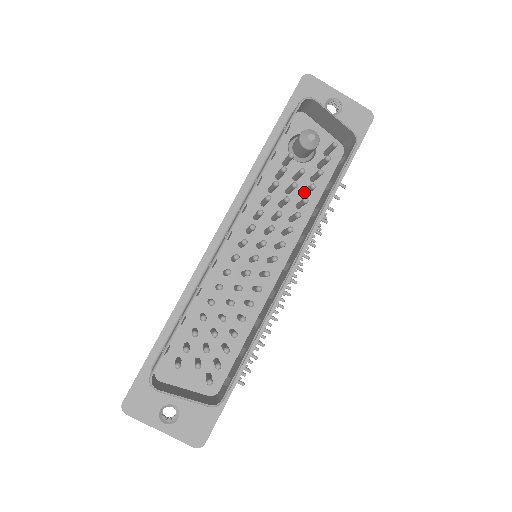
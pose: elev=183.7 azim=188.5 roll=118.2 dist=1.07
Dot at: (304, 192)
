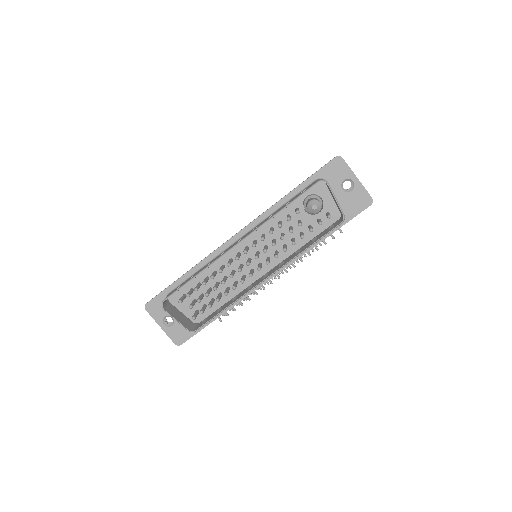
Dot at: occluded
